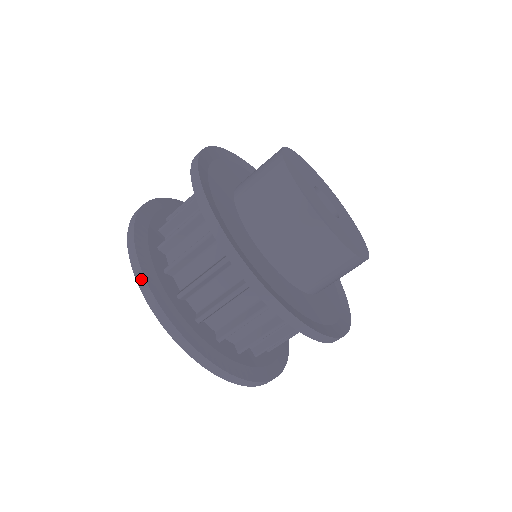
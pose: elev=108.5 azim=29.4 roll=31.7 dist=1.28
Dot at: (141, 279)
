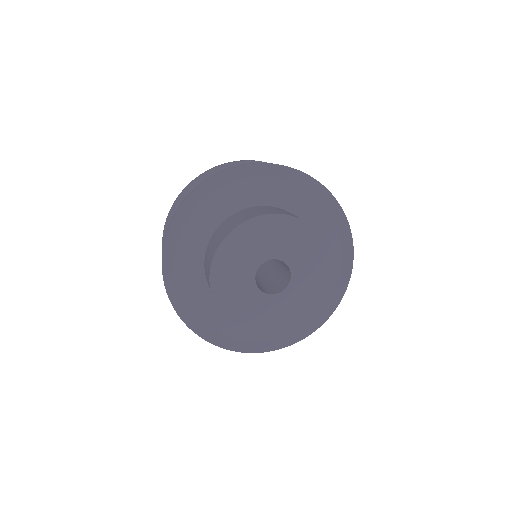
Dot at: occluded
